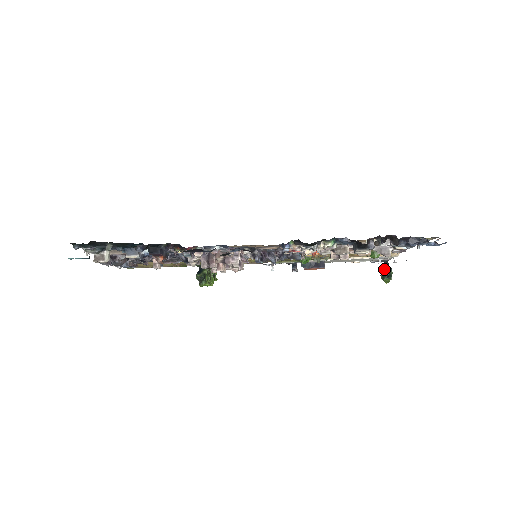
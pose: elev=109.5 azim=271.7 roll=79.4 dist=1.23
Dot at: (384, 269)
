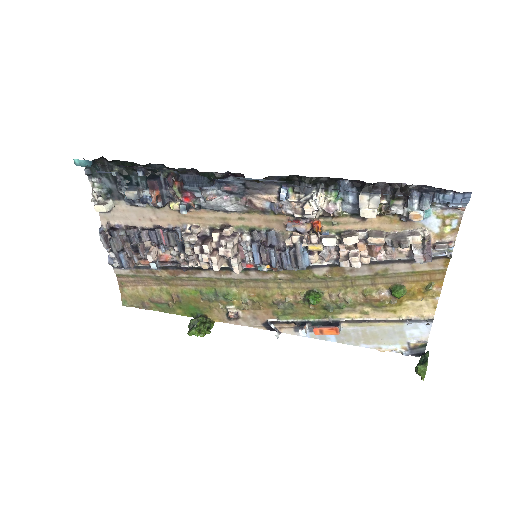
Dot at: occluded
